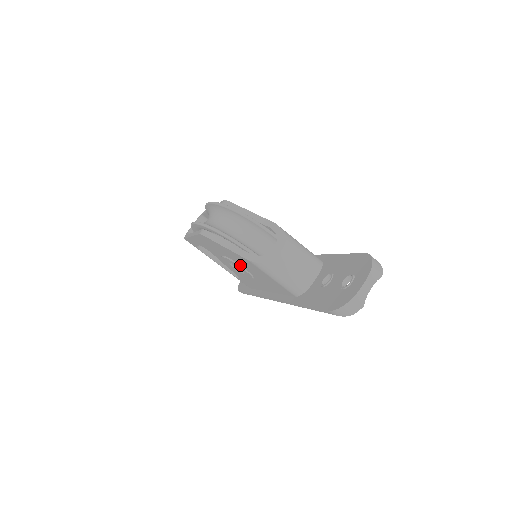
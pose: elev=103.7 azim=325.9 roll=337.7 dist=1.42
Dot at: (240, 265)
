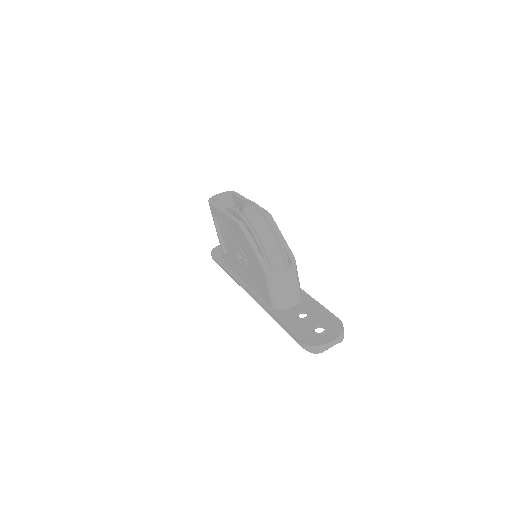
Dot at: (246, 259)
